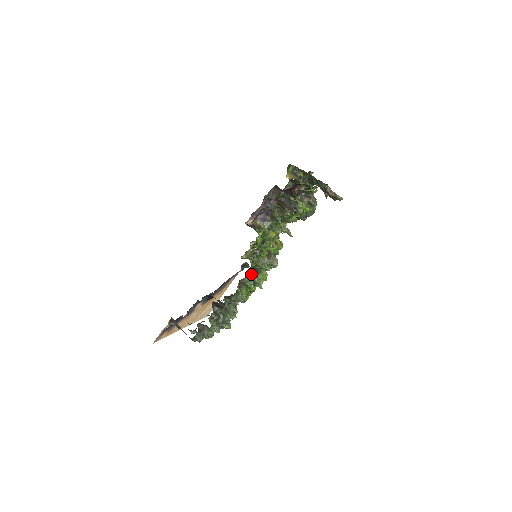
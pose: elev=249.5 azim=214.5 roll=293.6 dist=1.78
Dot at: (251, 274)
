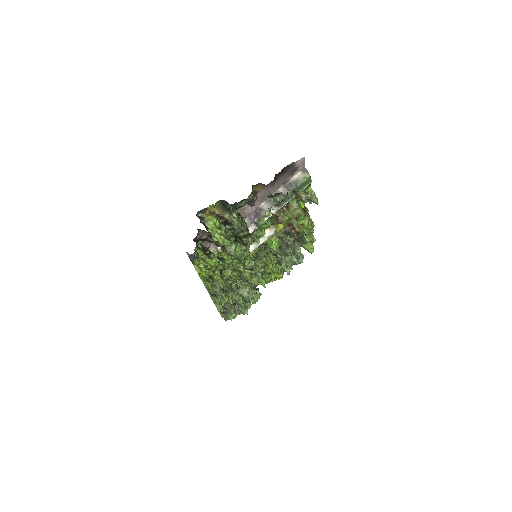
Dot at: occluded
